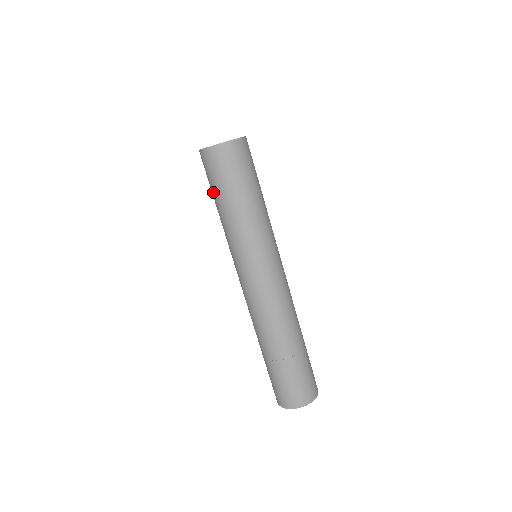
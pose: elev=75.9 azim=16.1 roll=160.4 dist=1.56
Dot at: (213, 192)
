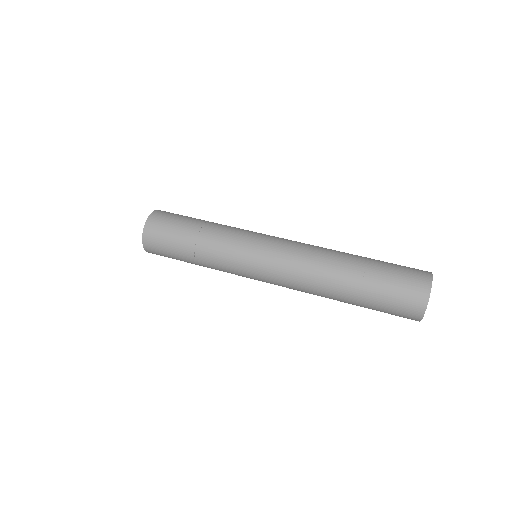
Dot at: (179, 244)
